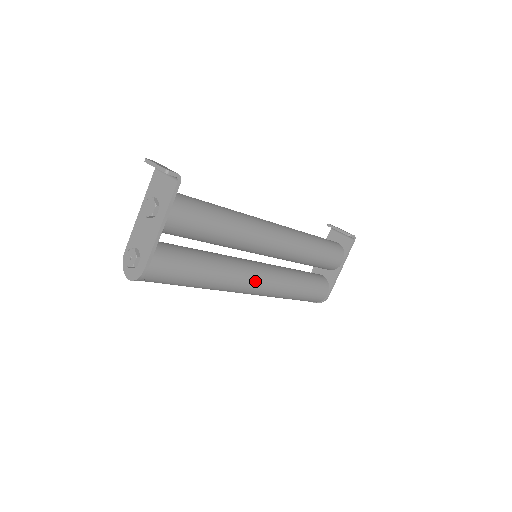
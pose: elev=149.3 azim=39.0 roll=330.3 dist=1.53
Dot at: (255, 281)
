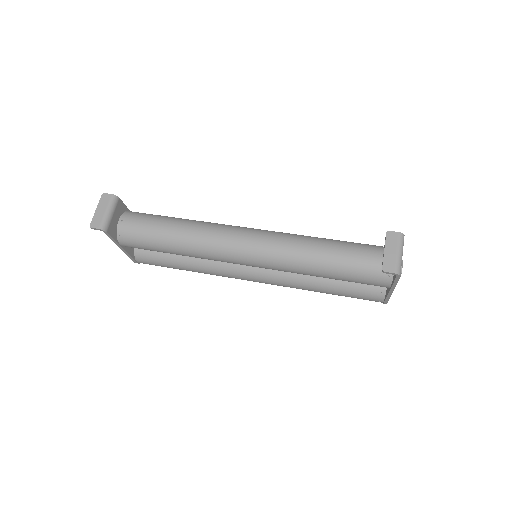
Dot at: (250, 279)
